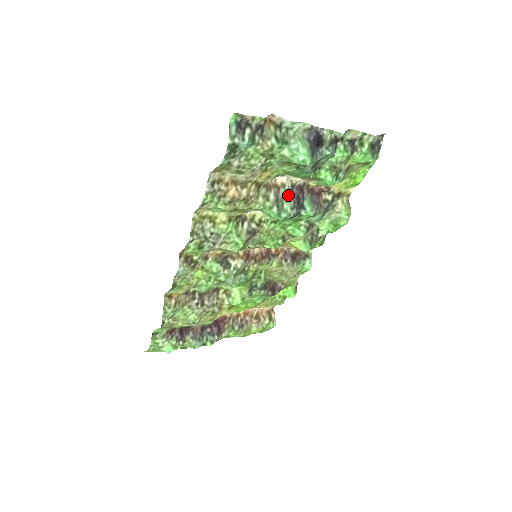
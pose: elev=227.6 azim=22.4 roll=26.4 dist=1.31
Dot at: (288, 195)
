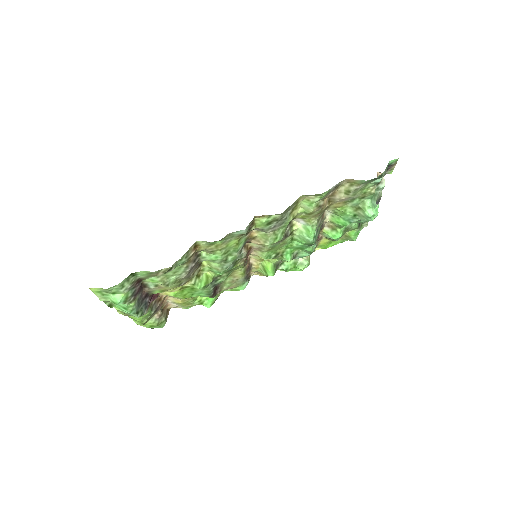
Dot at: (320, 227)
